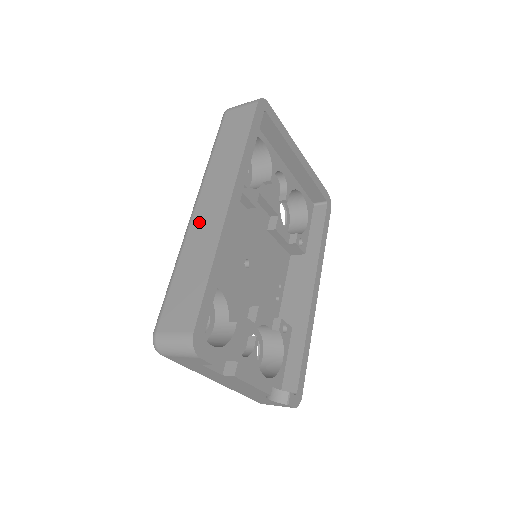
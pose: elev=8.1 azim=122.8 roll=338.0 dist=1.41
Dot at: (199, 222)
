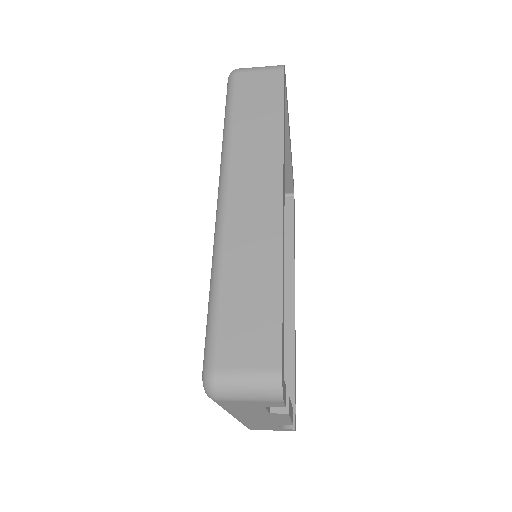
Dot at: (240, 216)
